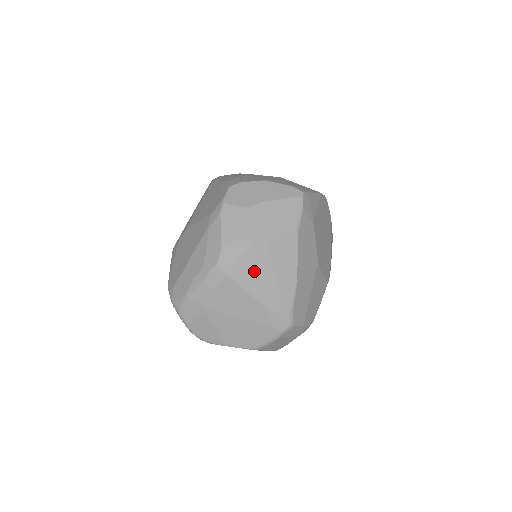
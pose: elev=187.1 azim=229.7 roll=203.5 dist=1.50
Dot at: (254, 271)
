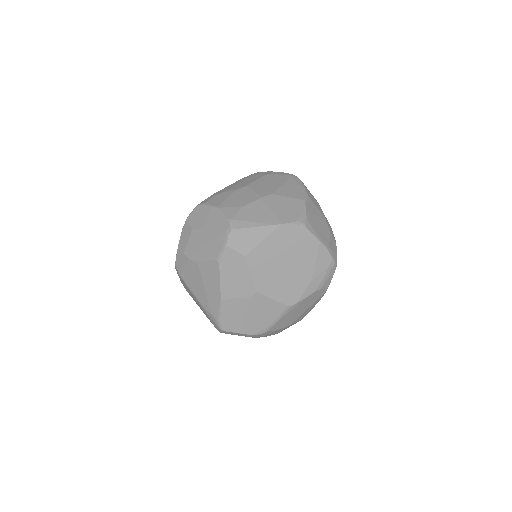
Dot at: (193, 280)
